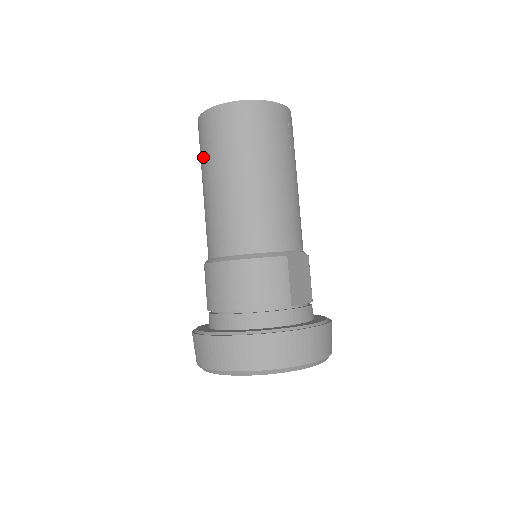
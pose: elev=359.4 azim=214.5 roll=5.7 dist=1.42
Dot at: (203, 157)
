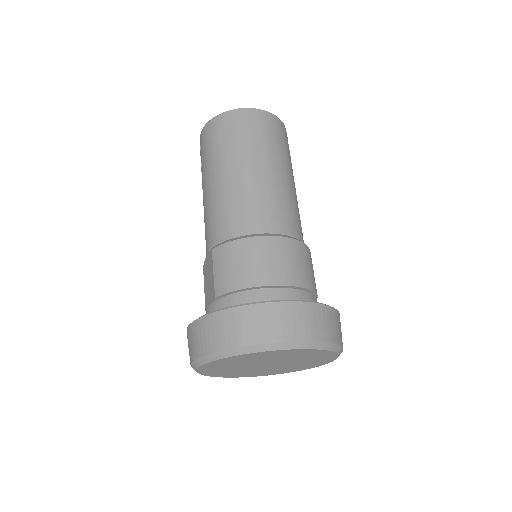
Dot at: (235, 143)
